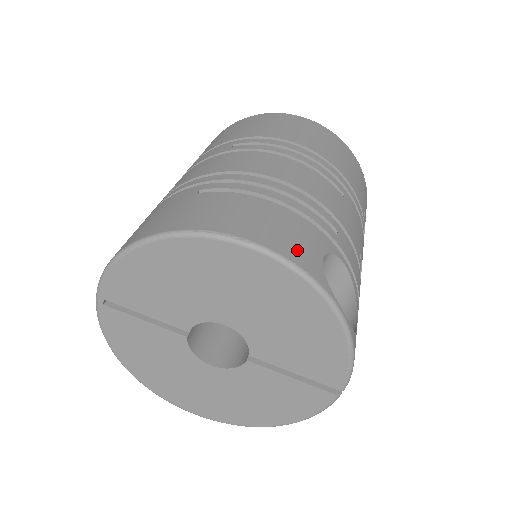
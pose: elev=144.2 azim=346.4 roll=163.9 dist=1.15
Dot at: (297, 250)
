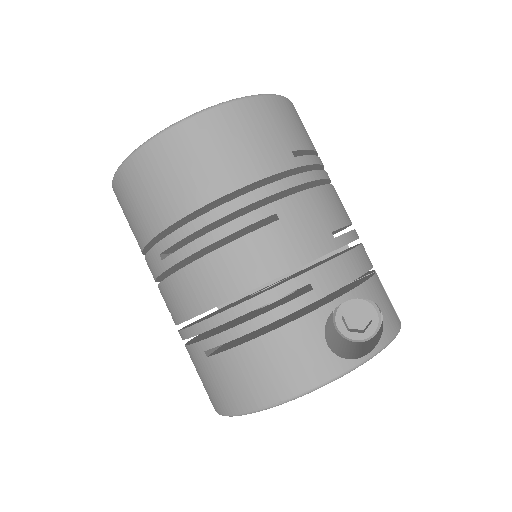
Dot at: (310, 370)
